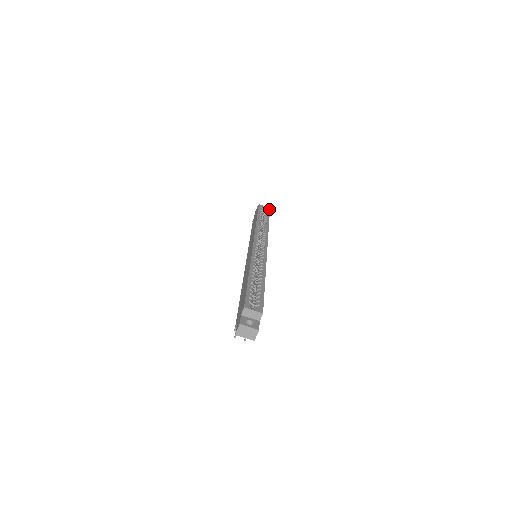
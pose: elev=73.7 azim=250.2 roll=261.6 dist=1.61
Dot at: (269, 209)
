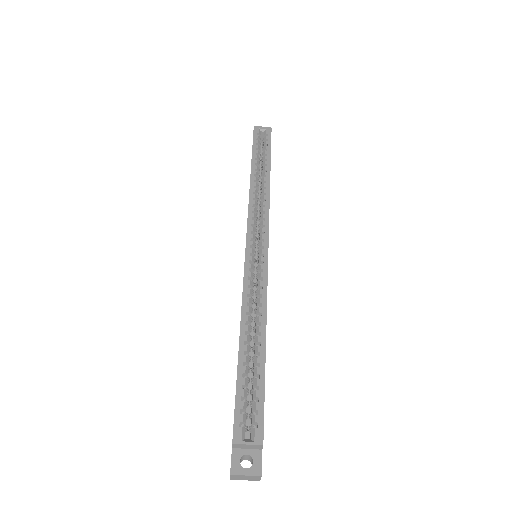
Dot at: (270, 133)
